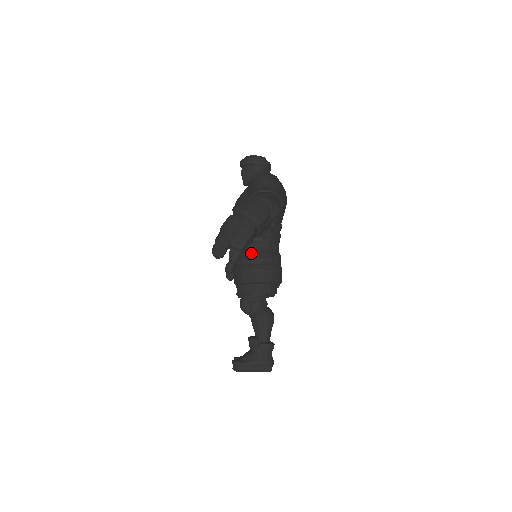
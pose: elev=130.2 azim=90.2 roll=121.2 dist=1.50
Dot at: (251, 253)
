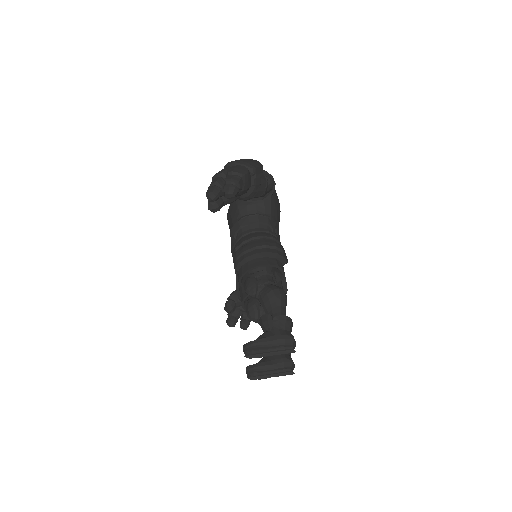
Dot at: (249, 235)
